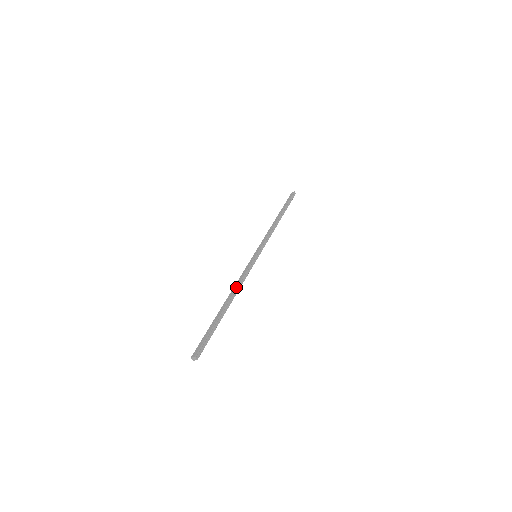
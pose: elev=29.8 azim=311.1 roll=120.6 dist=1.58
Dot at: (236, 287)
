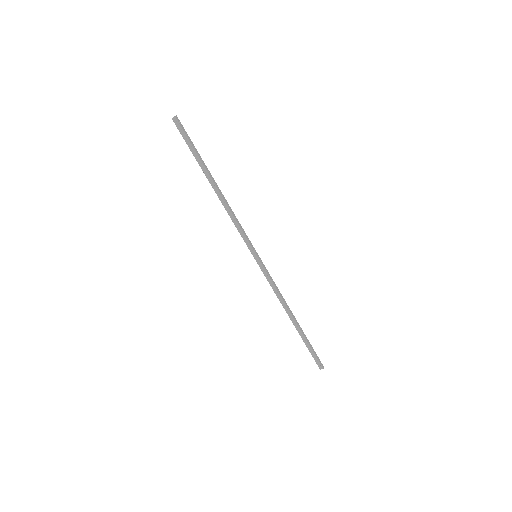
Dot at: occluded
